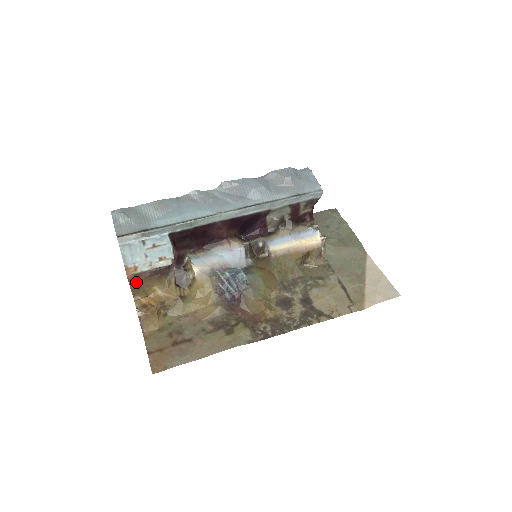
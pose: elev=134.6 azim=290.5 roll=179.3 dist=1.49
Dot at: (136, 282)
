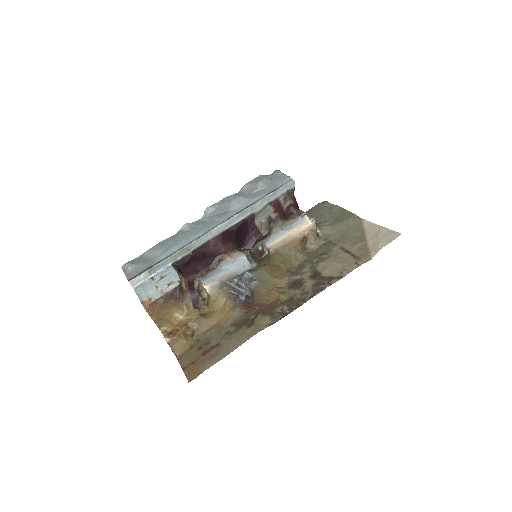
Dot at: (155, 312)
